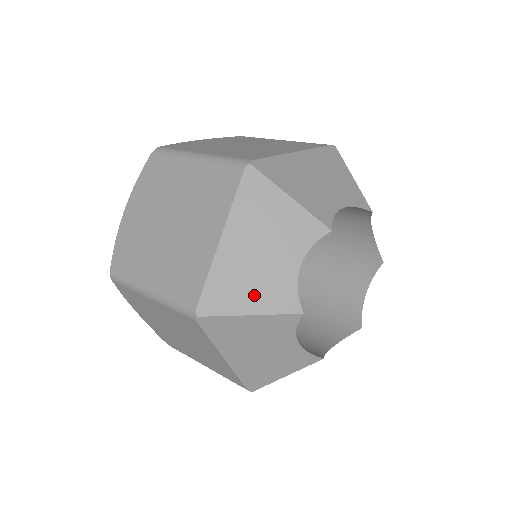
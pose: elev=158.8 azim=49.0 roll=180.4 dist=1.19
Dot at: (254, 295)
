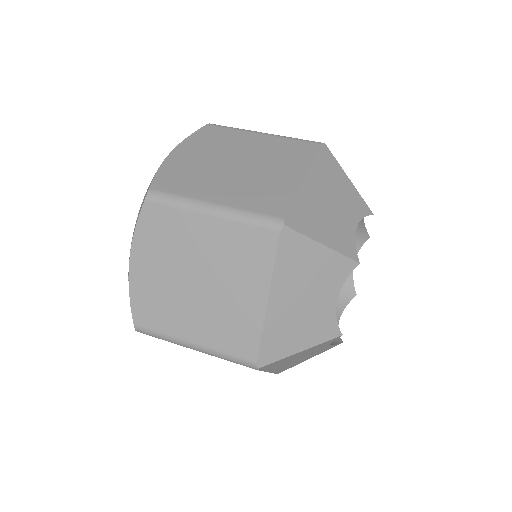
Dot at: (303, 335)
